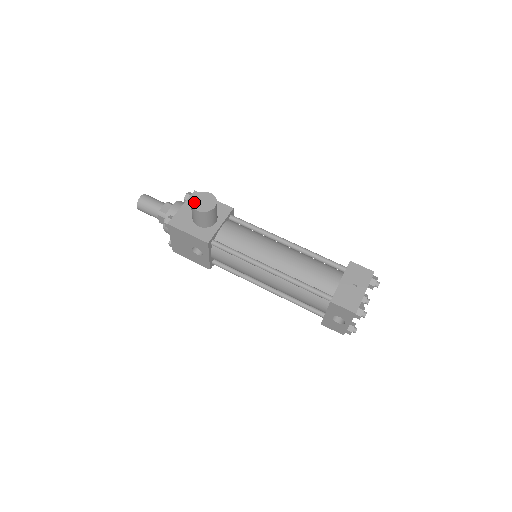
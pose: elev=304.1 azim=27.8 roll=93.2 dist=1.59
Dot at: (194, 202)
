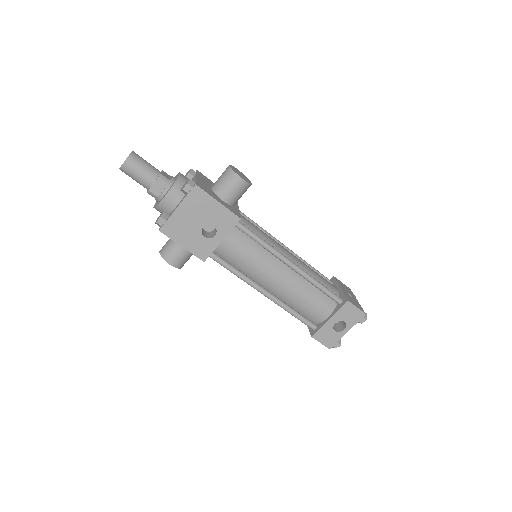
Dot at: (234, 170)
